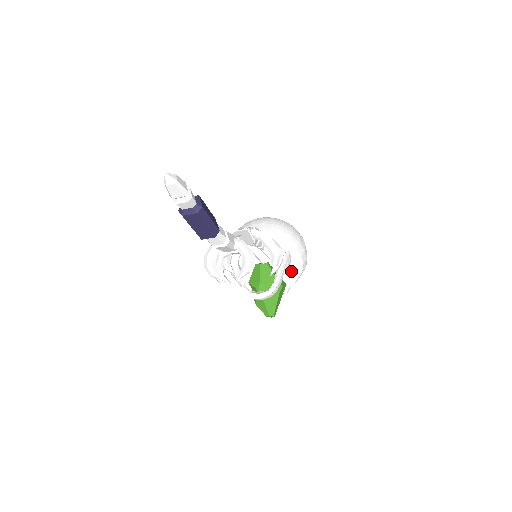
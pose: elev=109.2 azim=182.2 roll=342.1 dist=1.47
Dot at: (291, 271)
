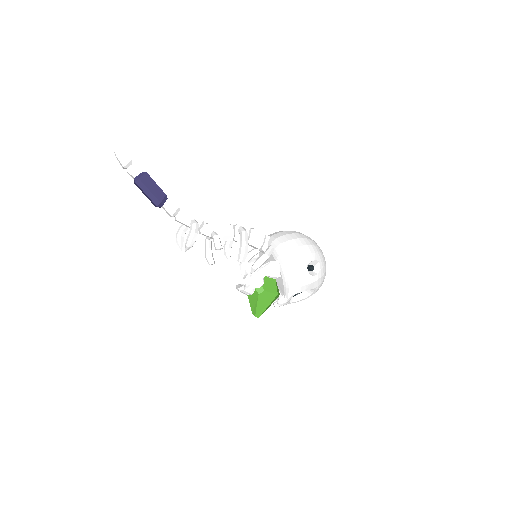
Dot at: (282, 283)
